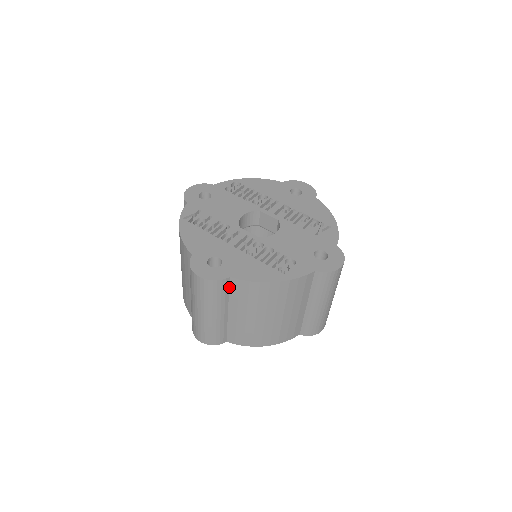
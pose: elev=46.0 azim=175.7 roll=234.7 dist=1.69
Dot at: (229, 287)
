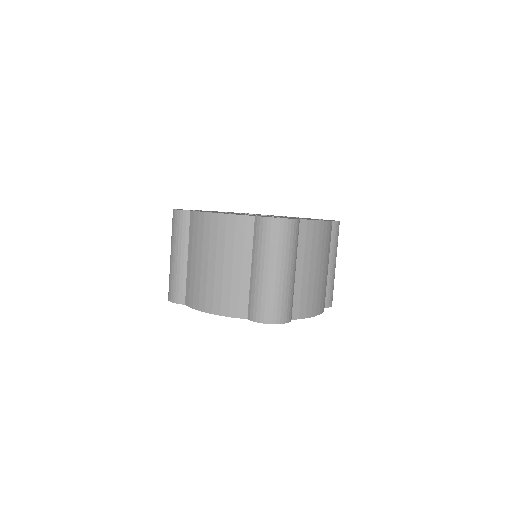
Dot at: (298, 233)
